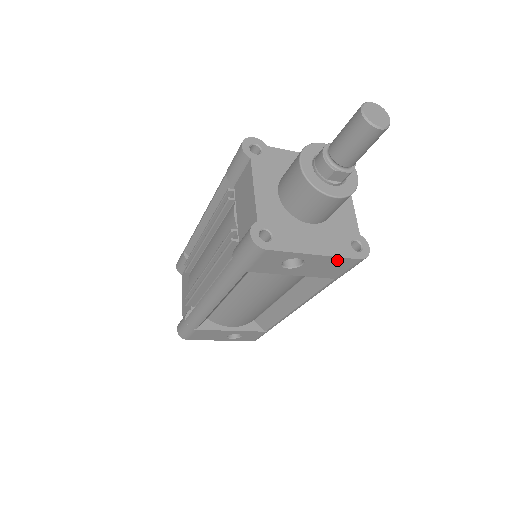
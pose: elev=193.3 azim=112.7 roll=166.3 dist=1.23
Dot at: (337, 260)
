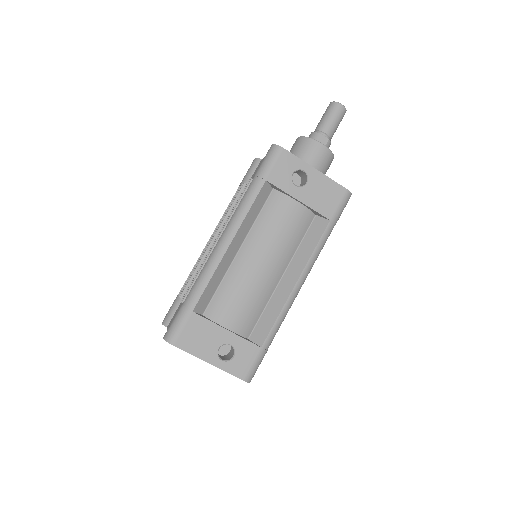
Dot at: (331, 185)
